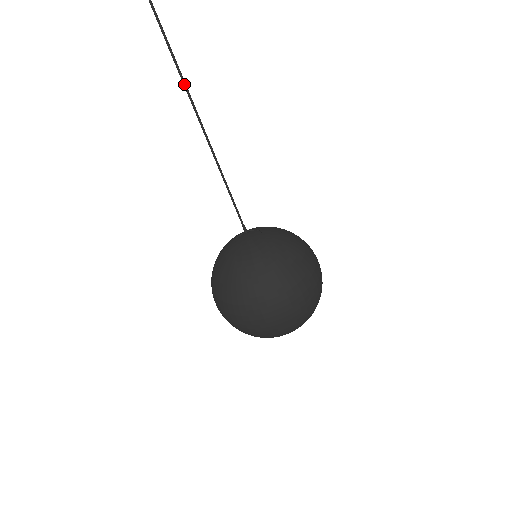
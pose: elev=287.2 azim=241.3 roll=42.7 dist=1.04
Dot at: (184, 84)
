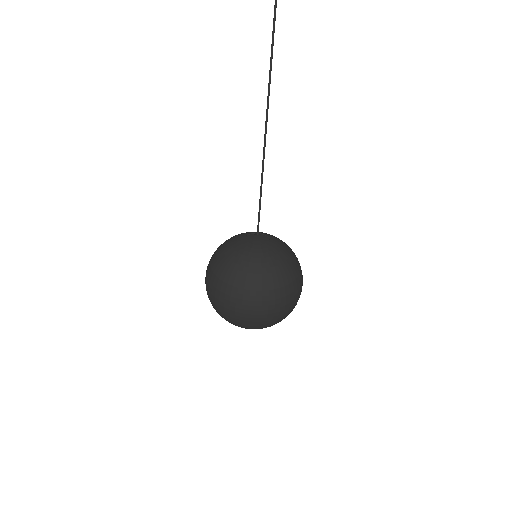
Dot at: (268, 99)
